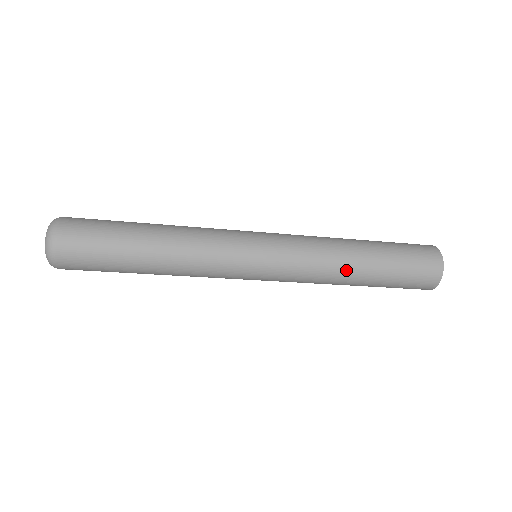
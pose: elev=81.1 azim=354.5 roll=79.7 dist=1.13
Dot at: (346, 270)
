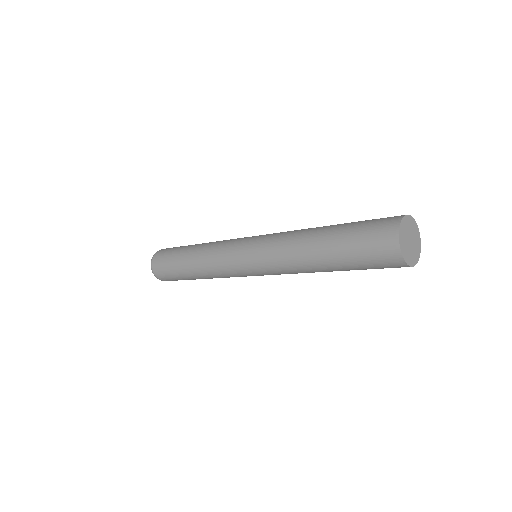
Dot at: (305, 263)
